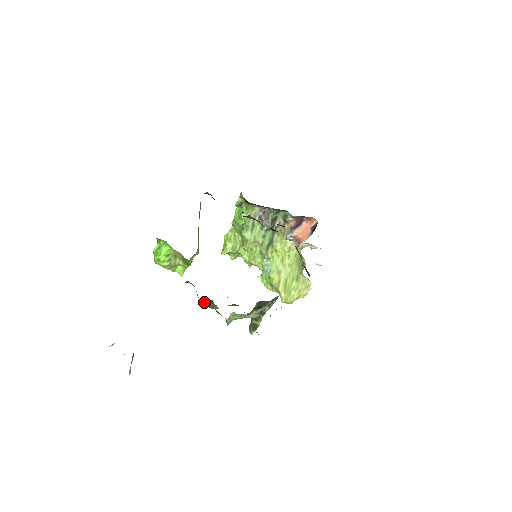
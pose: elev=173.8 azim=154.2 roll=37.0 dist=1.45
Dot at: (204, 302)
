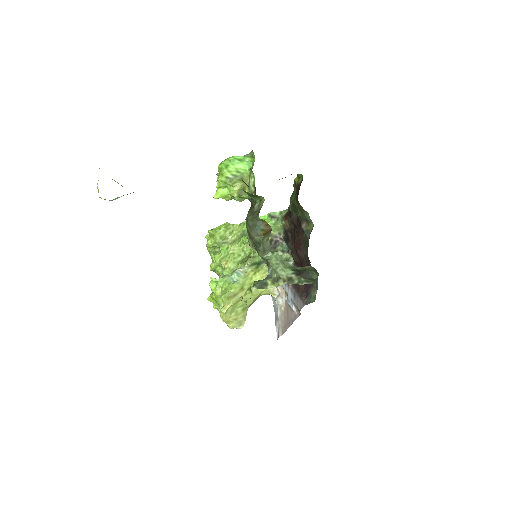
Dot at: (258, 224)
